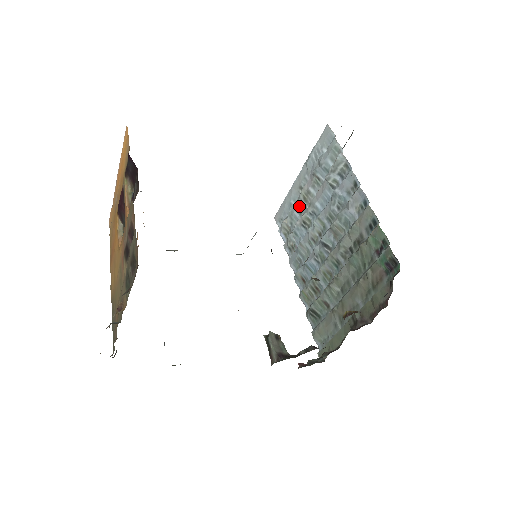
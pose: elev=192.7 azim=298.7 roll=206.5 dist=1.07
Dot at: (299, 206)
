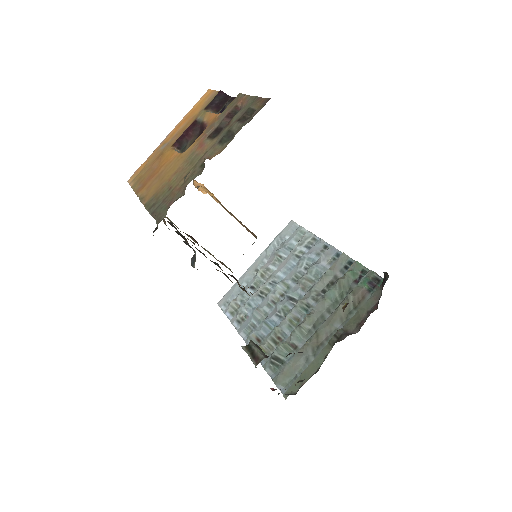
Dot at: (254, 283)
